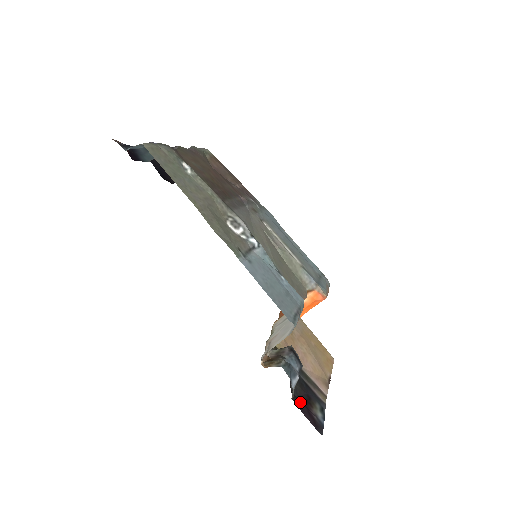
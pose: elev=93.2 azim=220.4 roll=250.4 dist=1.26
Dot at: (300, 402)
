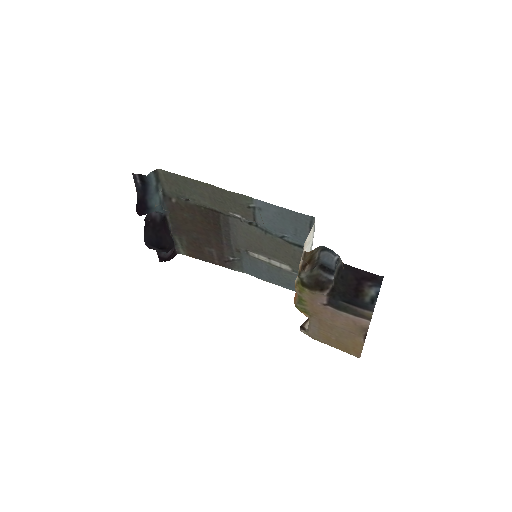
Dot at: (351, 276)
